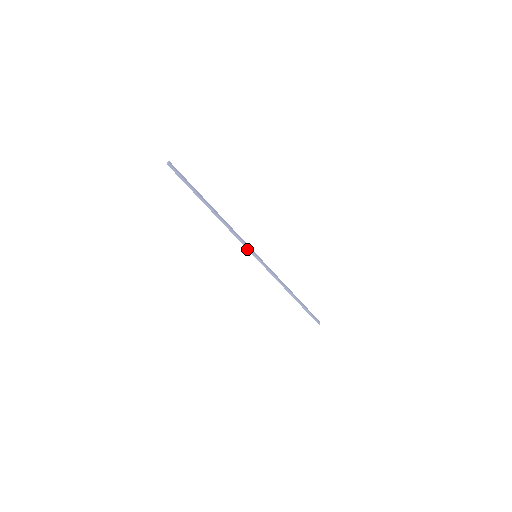
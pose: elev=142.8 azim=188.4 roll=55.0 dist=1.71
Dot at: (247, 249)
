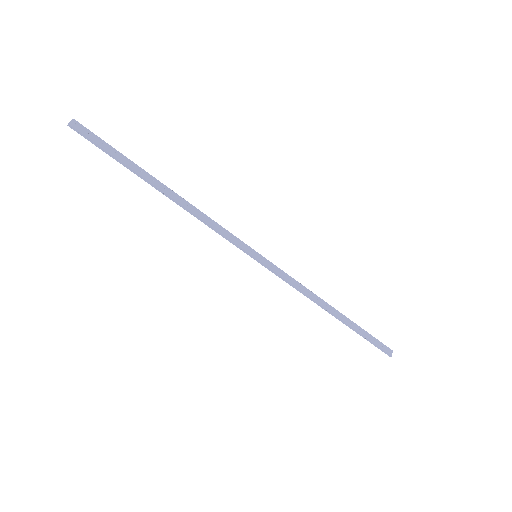
Dot at: (236, 246)
